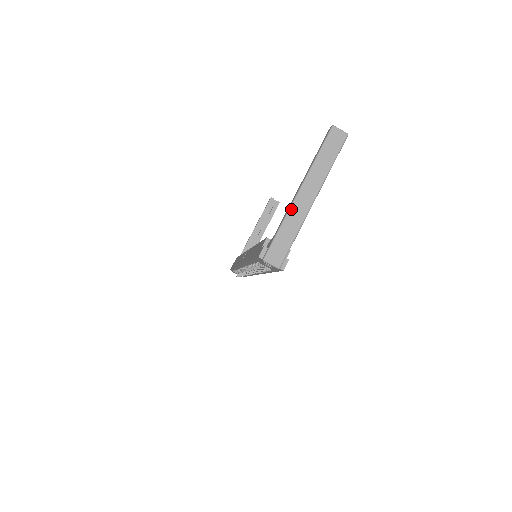
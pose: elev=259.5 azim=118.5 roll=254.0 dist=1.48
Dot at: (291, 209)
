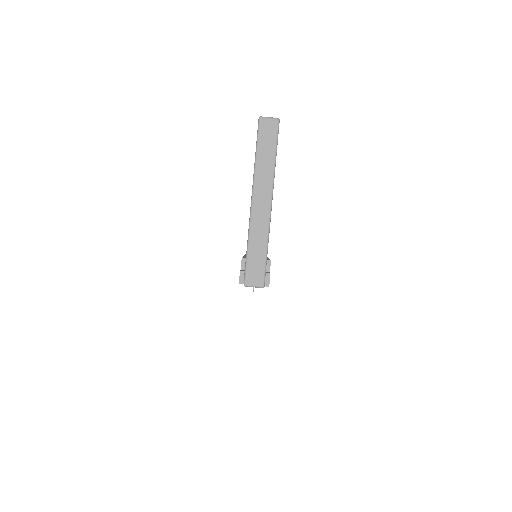
Dot at: (251, 223)
